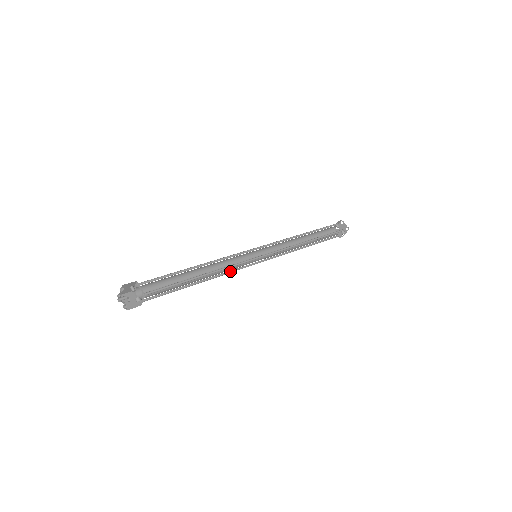
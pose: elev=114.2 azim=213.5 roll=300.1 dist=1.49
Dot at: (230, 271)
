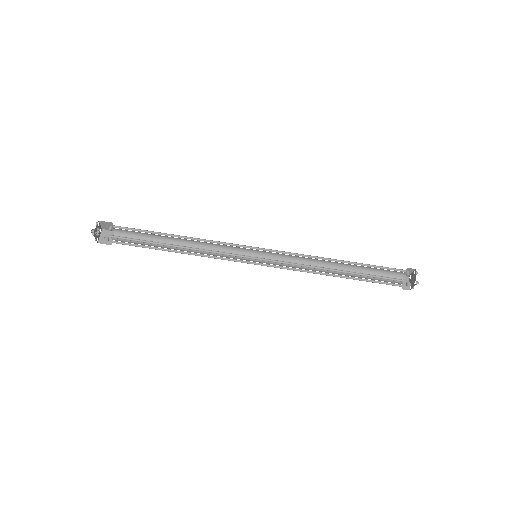
Dot at: (218, 257)
